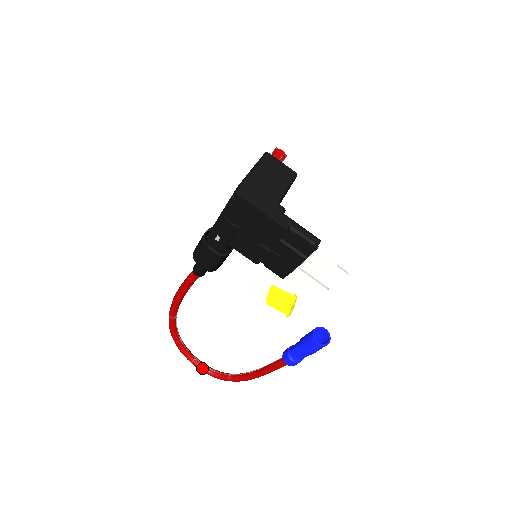
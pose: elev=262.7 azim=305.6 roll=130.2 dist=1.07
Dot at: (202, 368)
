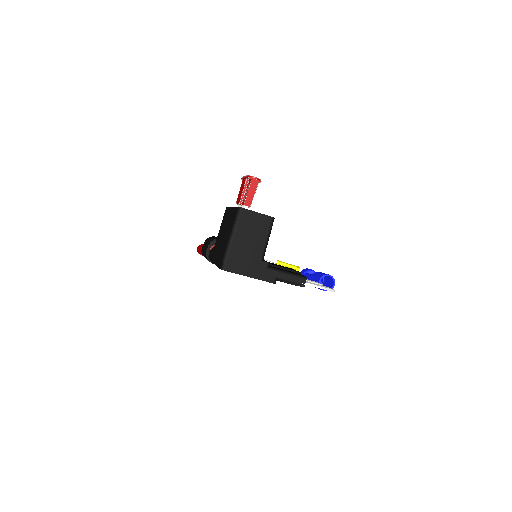
Dot at: occluded
